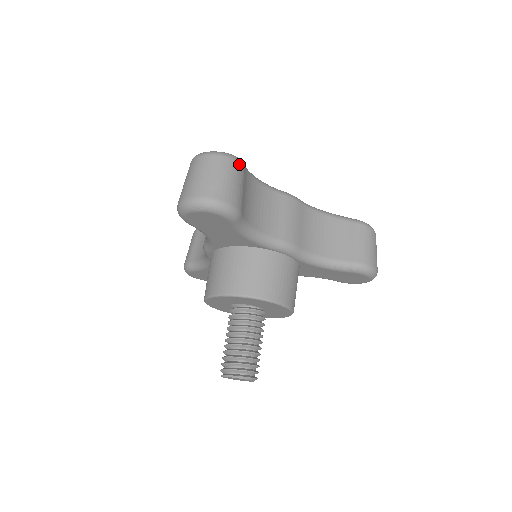
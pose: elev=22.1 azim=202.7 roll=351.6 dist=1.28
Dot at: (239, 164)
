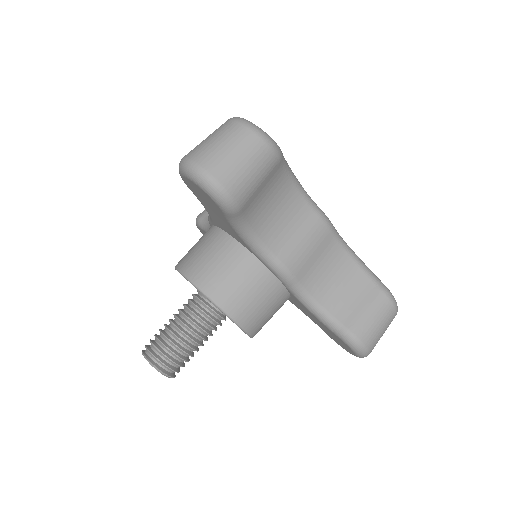
Dot at: (273, 154)
